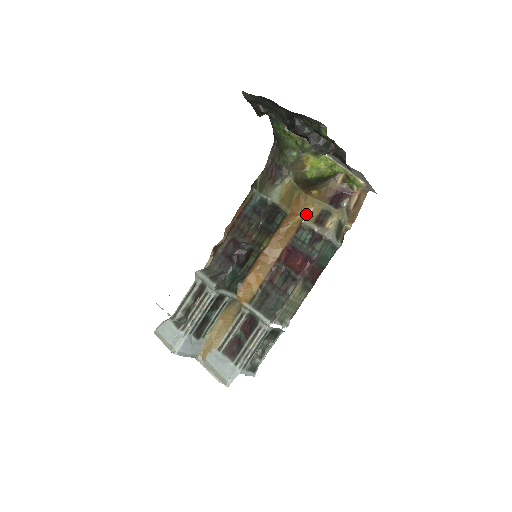
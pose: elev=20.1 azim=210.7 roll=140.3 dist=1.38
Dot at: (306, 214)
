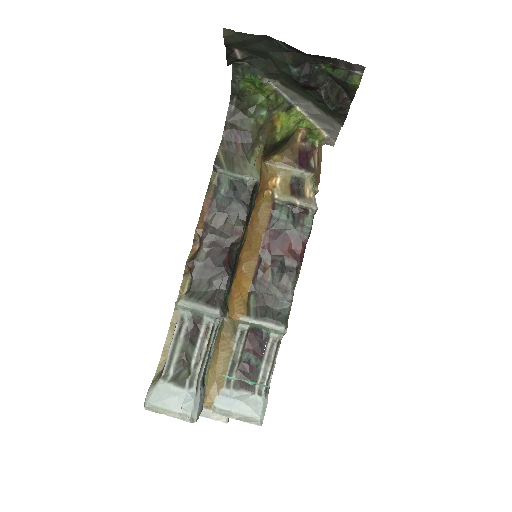
Dot at: (274, 187)
